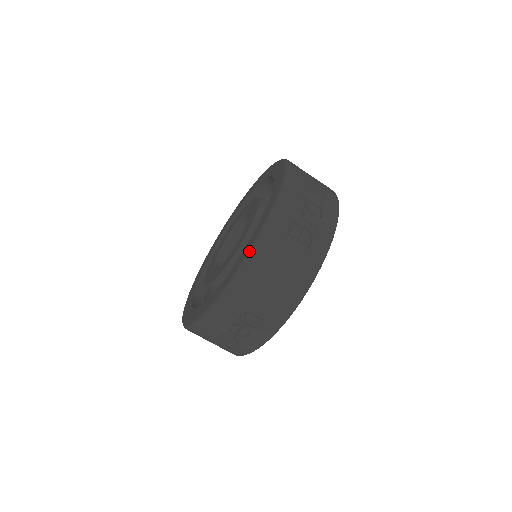
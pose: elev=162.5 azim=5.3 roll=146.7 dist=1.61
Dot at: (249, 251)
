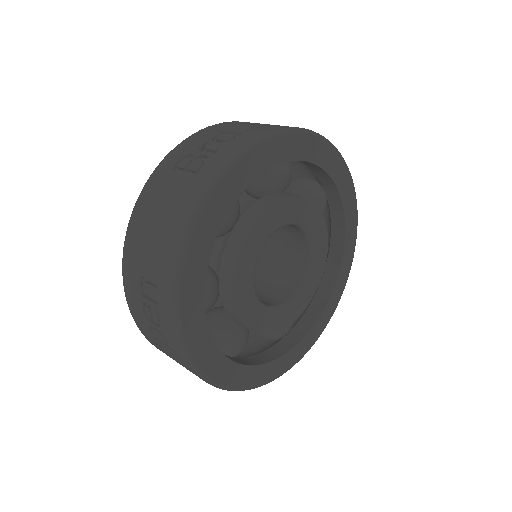
Dot at: (137, 201)
